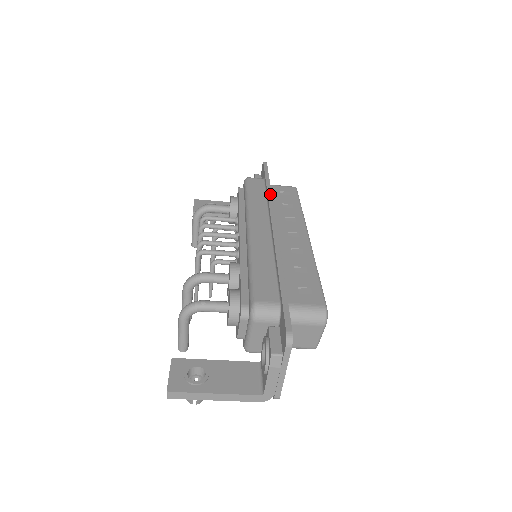
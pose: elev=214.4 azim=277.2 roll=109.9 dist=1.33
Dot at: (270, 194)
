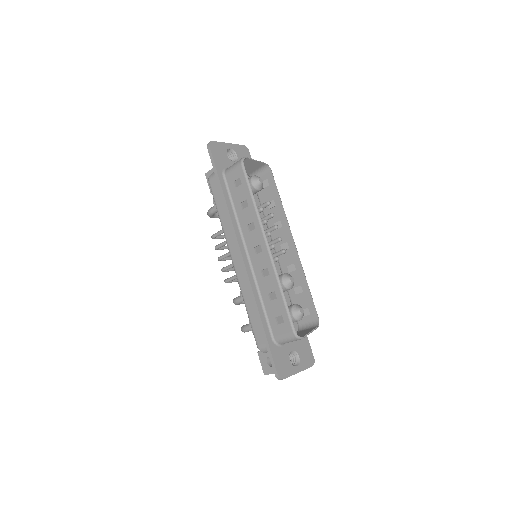
Dot at: (226, 208)
